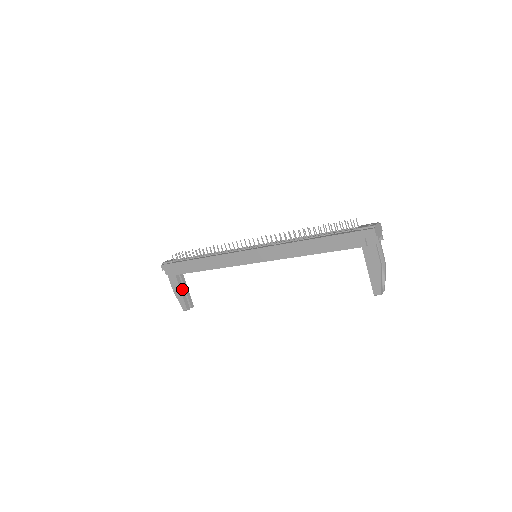
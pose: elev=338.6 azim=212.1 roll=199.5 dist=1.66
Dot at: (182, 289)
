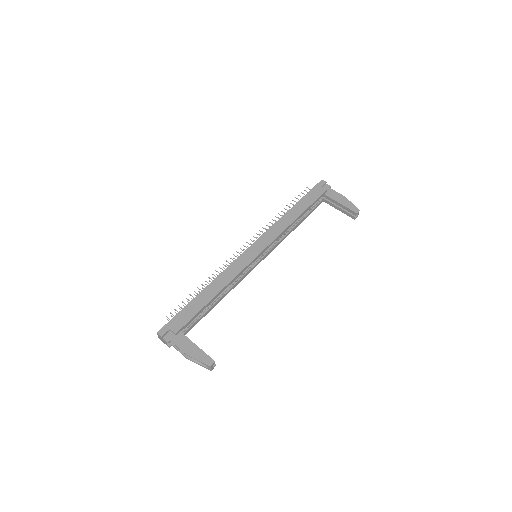
Dot at: (195, 345)
